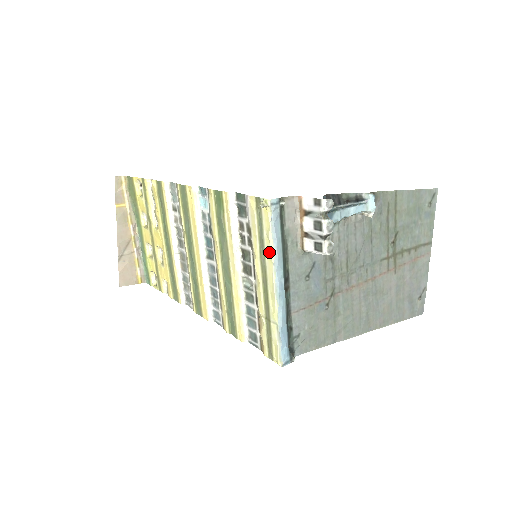
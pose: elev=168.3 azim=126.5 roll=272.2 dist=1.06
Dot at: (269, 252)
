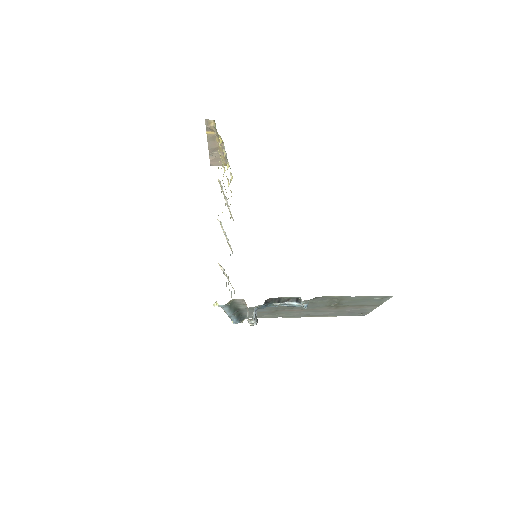
Dot at: occluded
